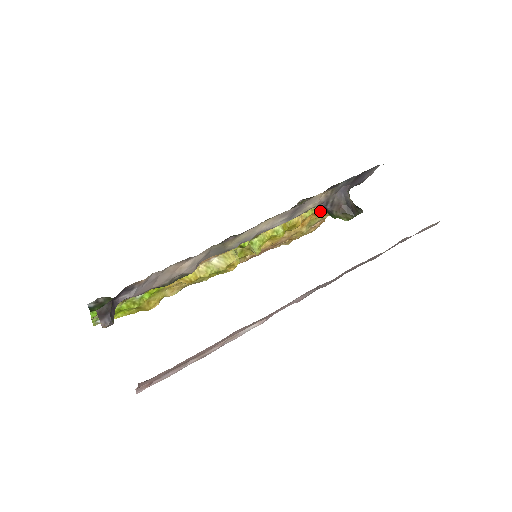
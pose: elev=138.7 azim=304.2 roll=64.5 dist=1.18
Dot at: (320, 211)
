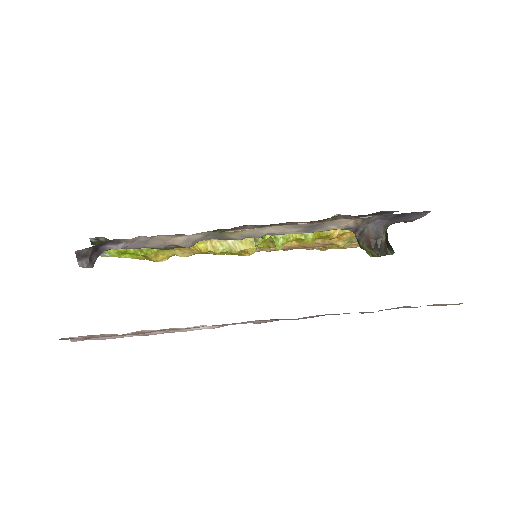
Dot at: occluded
